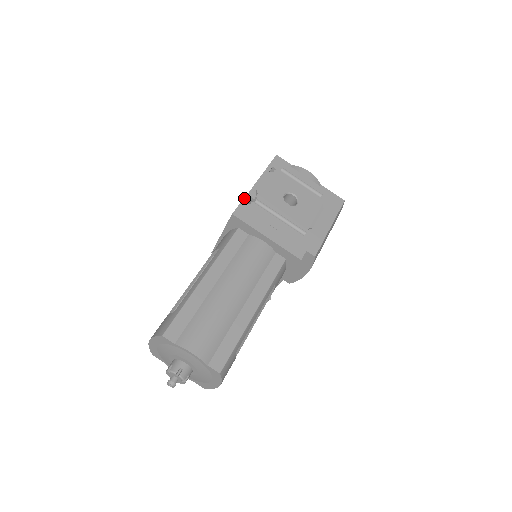
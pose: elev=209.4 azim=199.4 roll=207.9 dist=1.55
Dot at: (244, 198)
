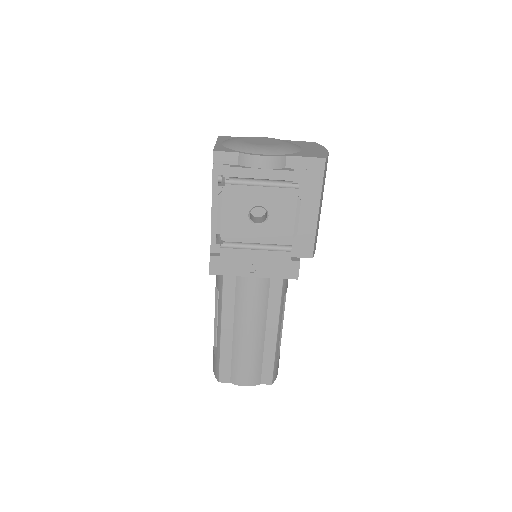
Dot at: occluded
